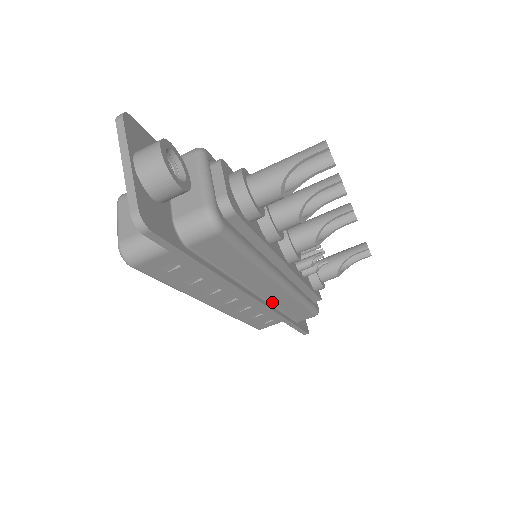
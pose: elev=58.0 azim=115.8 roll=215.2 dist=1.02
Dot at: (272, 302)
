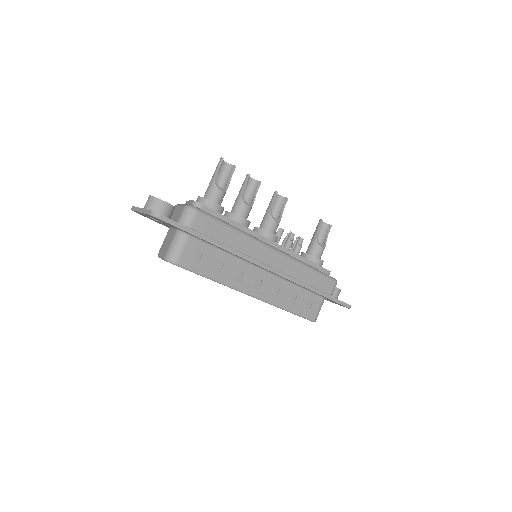
Dot at: (285, 272)
